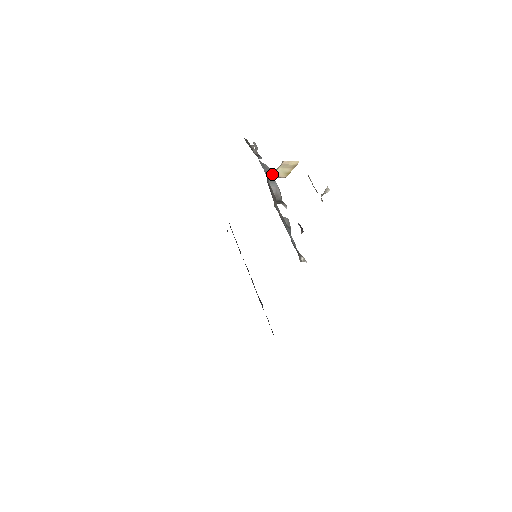
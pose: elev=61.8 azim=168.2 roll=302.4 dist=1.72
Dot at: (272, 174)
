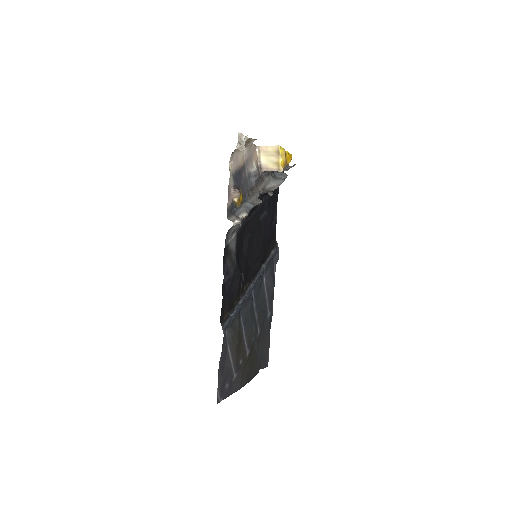
Dot at: occluded
